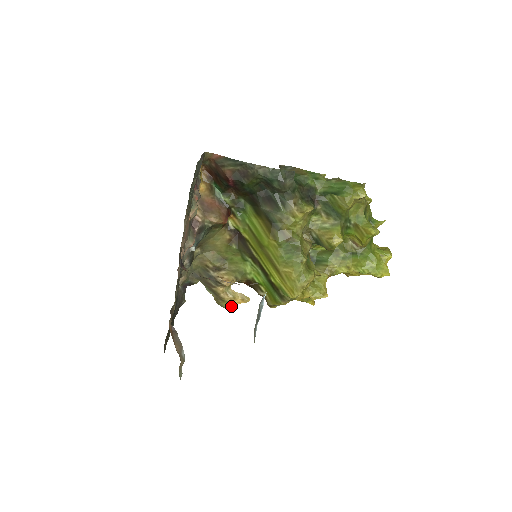
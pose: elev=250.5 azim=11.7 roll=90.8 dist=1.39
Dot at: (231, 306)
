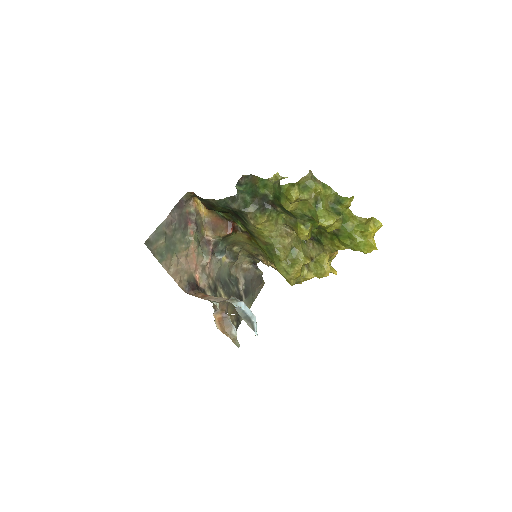
Dot at: occluded
